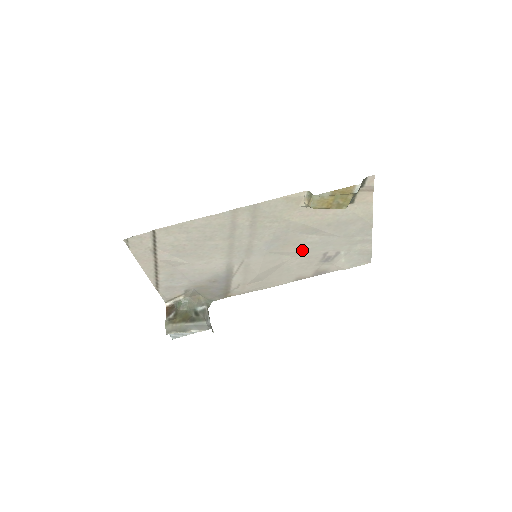
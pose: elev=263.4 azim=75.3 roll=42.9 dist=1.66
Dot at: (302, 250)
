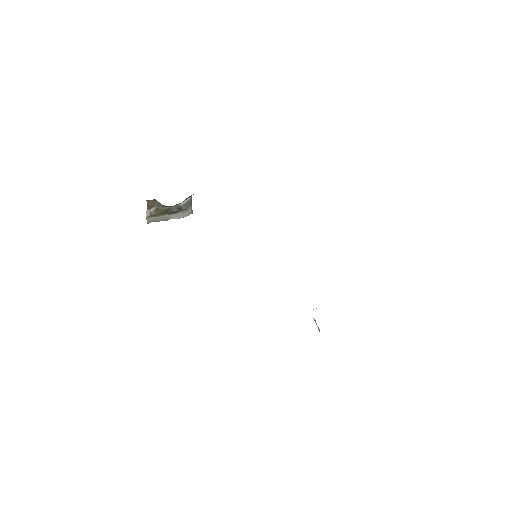
Dot at: occluded
